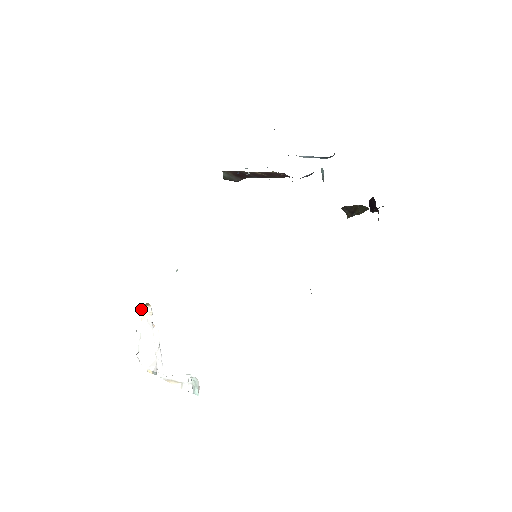
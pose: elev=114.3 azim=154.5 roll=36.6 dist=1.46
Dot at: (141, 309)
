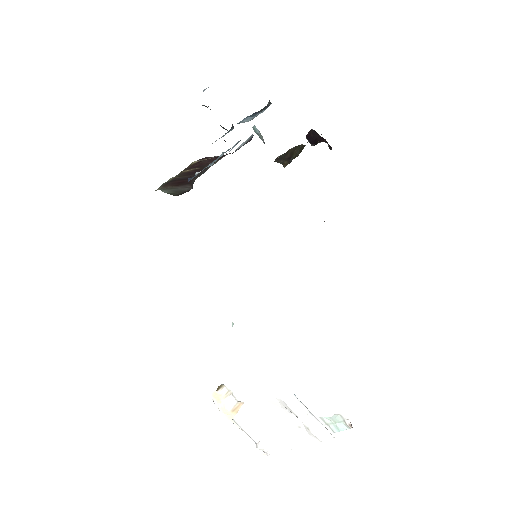
Dot at: (212, 398)
